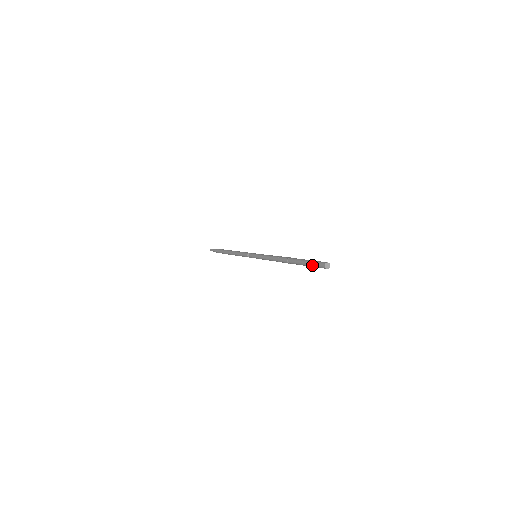
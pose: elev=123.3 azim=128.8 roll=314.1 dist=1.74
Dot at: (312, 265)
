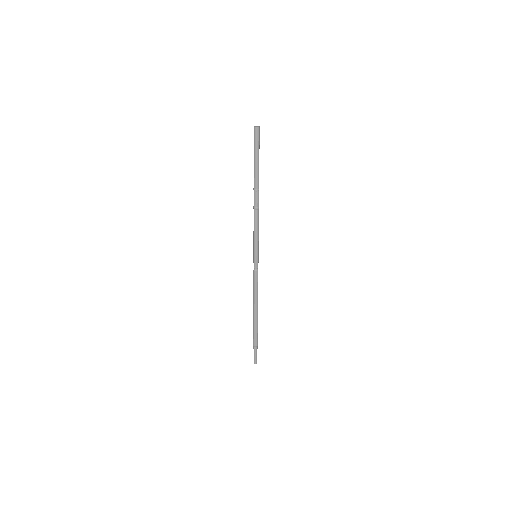
Dot at: (254, 146)
